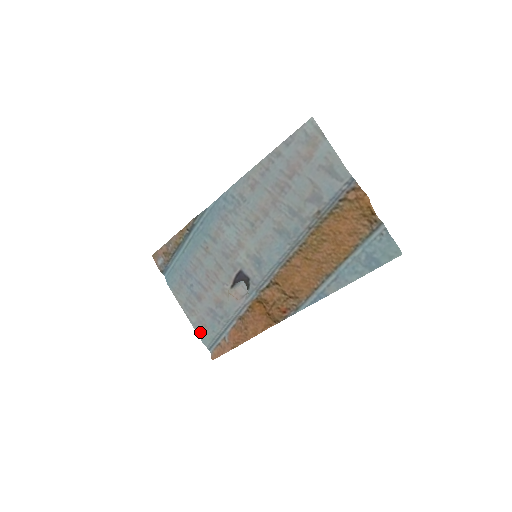
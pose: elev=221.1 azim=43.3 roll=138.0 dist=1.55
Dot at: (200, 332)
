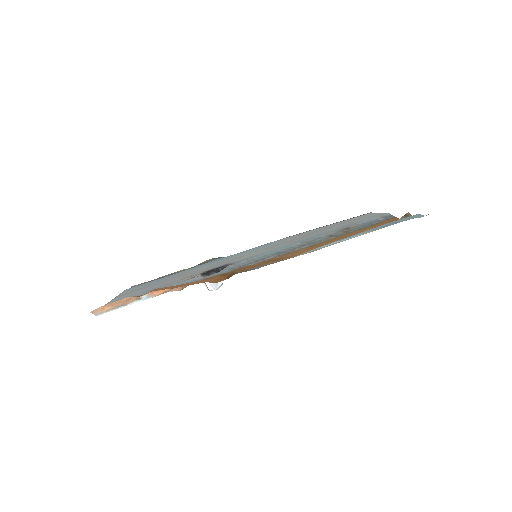
Dot at: occluded
